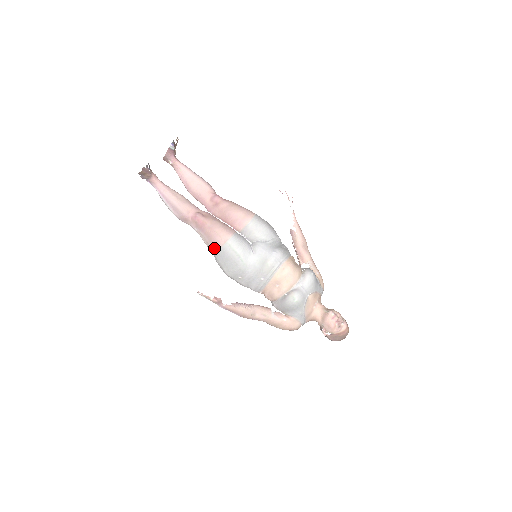
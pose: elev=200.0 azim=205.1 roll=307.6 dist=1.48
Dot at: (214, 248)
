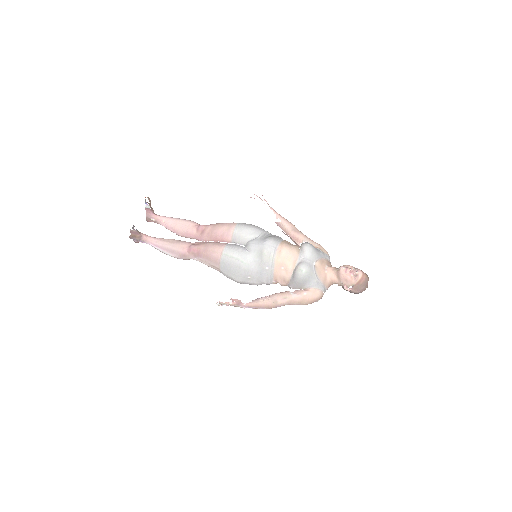
Dot at: (216, 265)
